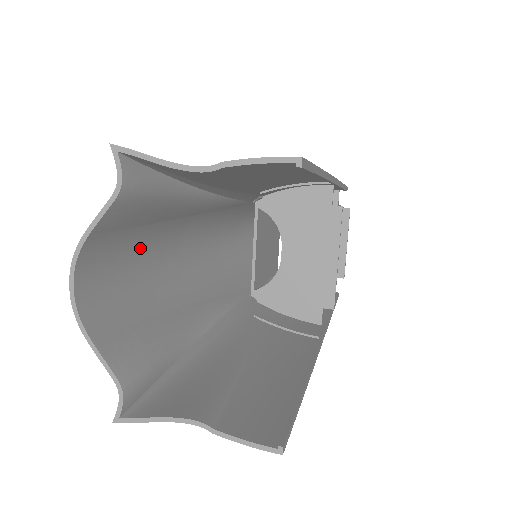
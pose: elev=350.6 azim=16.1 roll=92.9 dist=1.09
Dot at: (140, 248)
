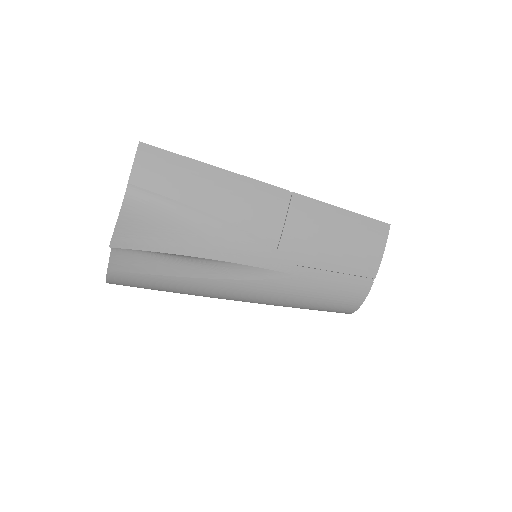
Dot at: occluded
